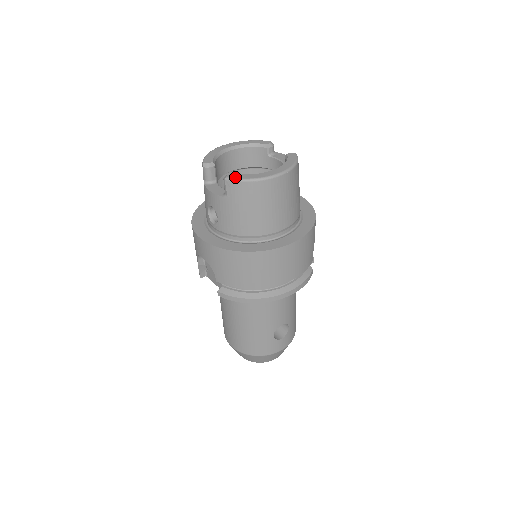
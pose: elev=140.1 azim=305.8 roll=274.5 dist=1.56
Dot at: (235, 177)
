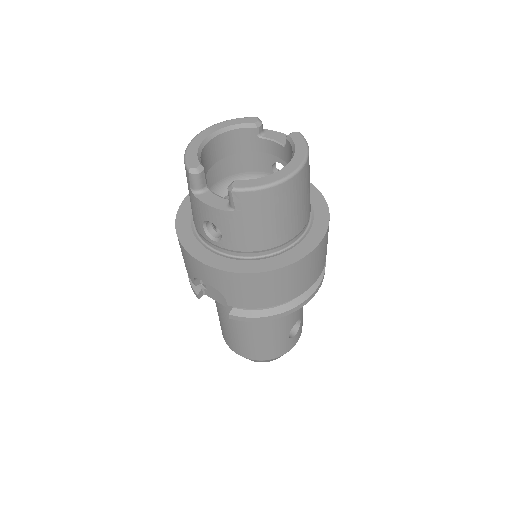
Dot at: (245, 186)
